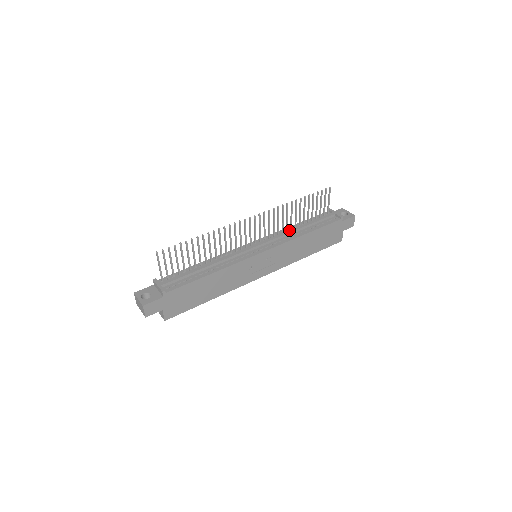
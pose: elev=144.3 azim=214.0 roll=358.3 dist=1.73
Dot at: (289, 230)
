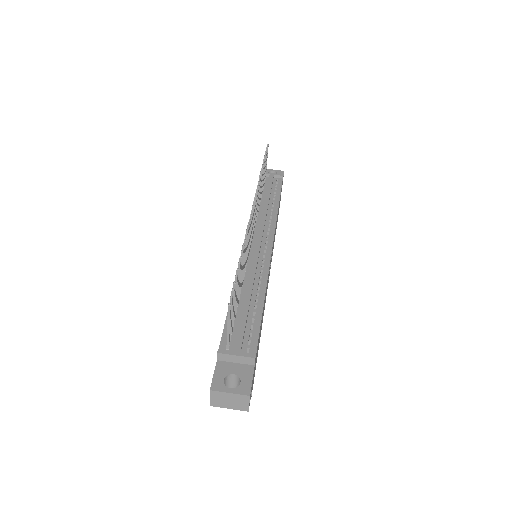
Dot at: (263, 209)
